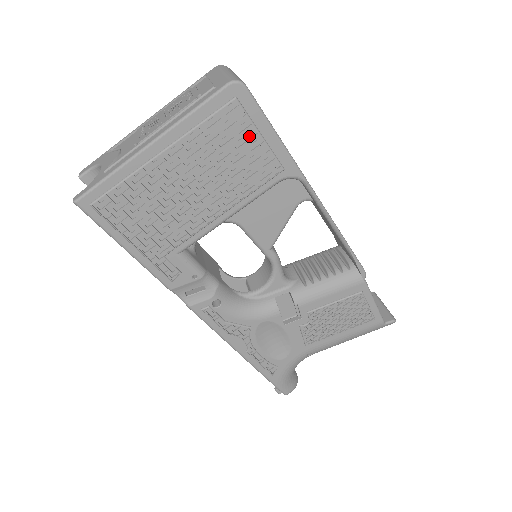
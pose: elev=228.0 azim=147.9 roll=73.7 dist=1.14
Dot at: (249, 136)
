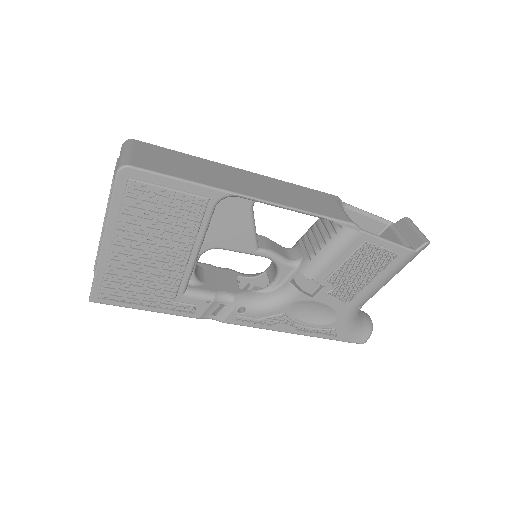
Dot at: (162, 195)
